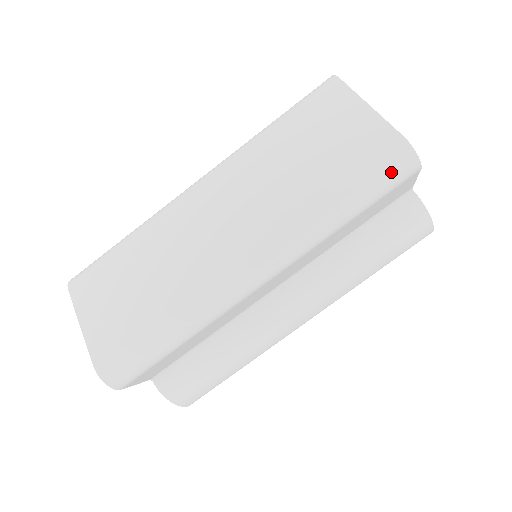
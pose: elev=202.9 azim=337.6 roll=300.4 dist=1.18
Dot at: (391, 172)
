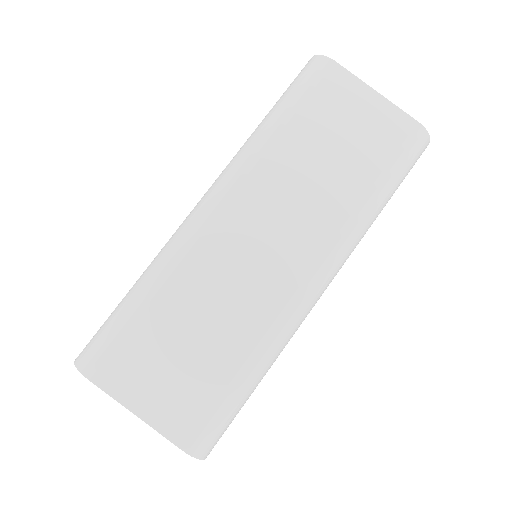
Dot at: (414, 159)
